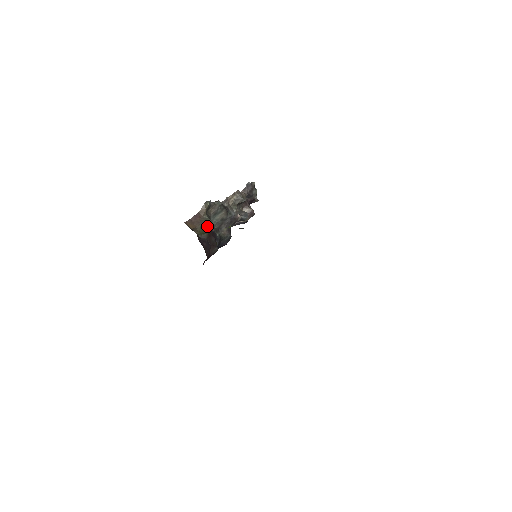
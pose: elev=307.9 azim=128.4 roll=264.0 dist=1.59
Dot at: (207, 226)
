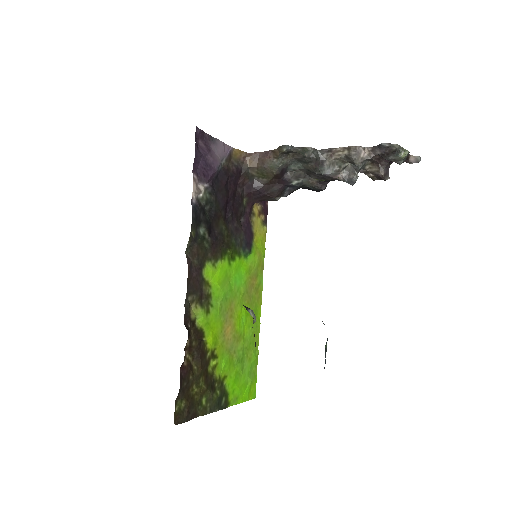
Dot at: (270, 173)
